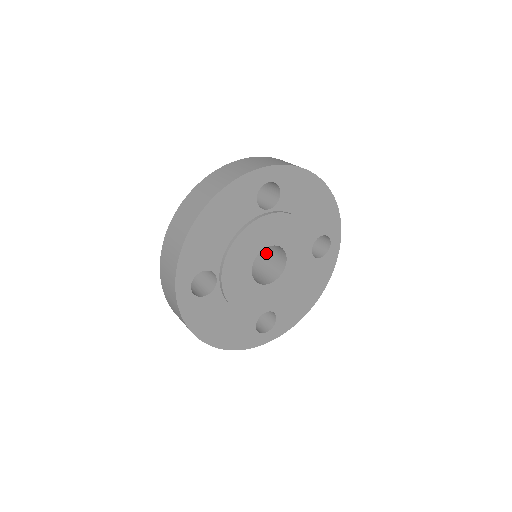
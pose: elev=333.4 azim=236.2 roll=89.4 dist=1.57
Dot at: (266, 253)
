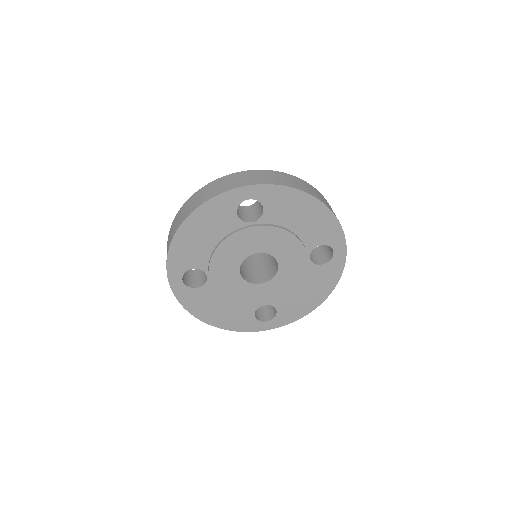
Dot at: occluded
